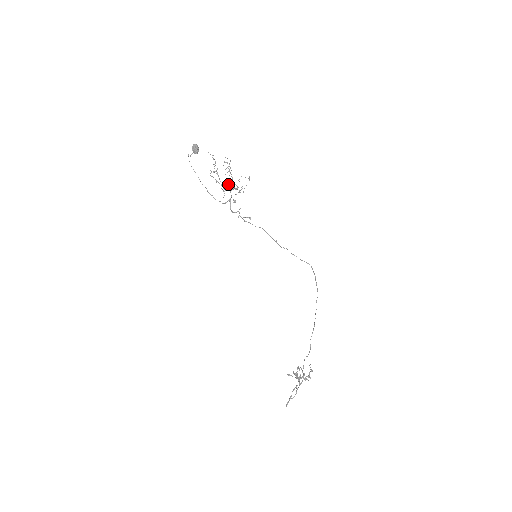
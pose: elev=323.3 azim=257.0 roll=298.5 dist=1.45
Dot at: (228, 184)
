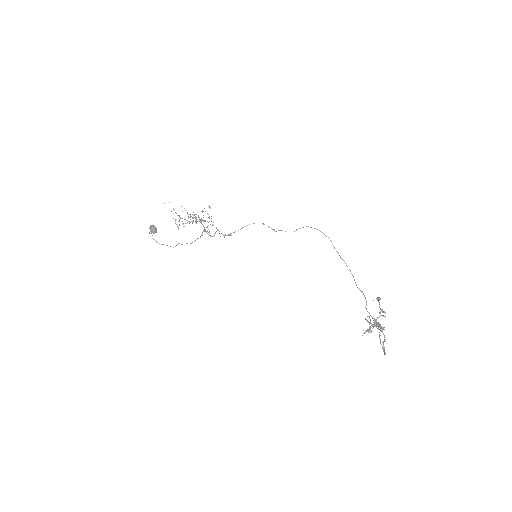
Dot at: (194, 215)
